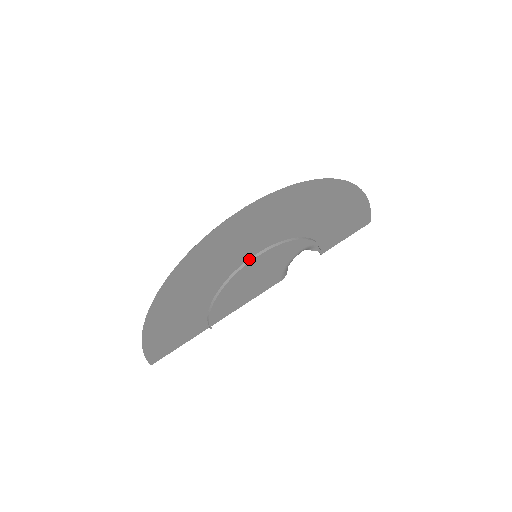
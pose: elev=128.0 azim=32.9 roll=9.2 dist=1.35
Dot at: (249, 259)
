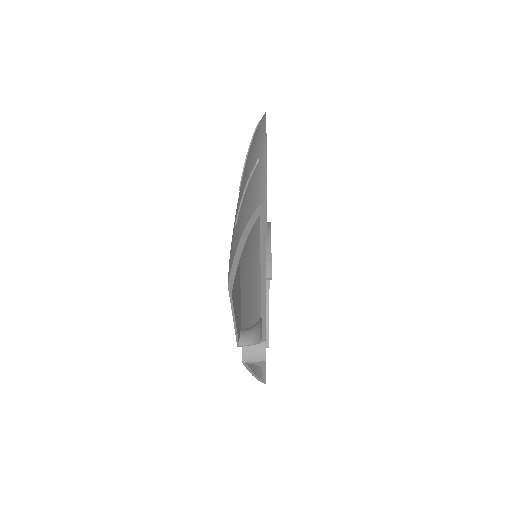
Dot at: occluded
